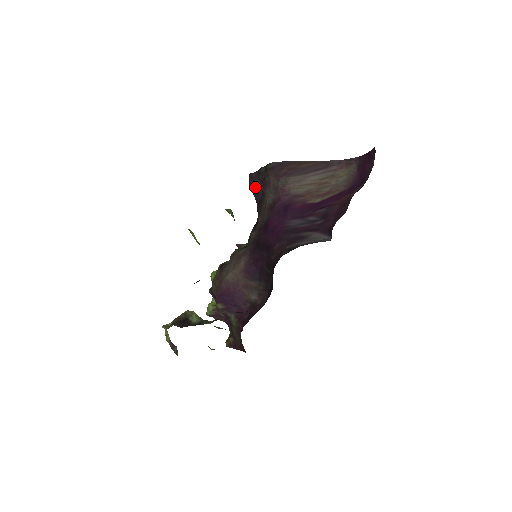
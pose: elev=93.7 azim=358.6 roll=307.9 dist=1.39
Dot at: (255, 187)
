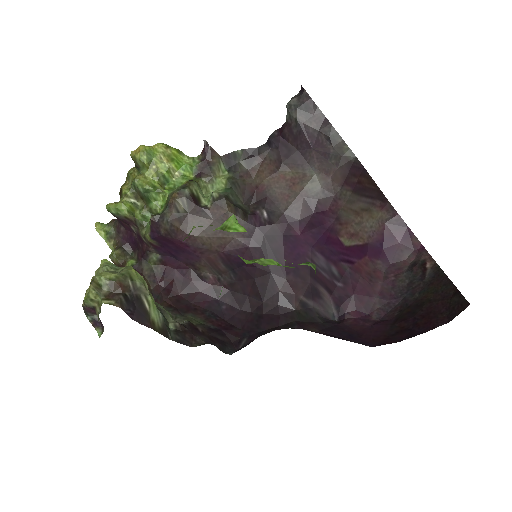
Dot at: (303, 130)
